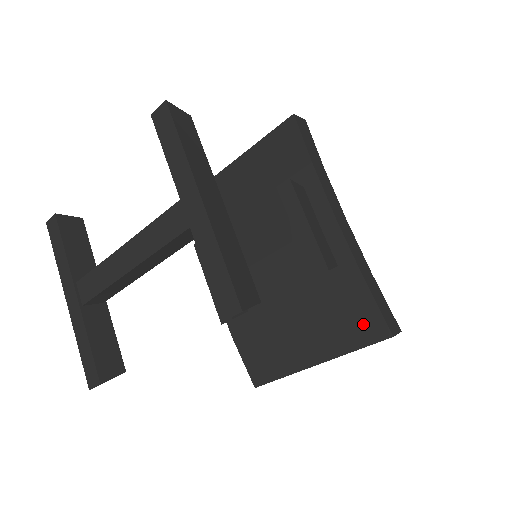
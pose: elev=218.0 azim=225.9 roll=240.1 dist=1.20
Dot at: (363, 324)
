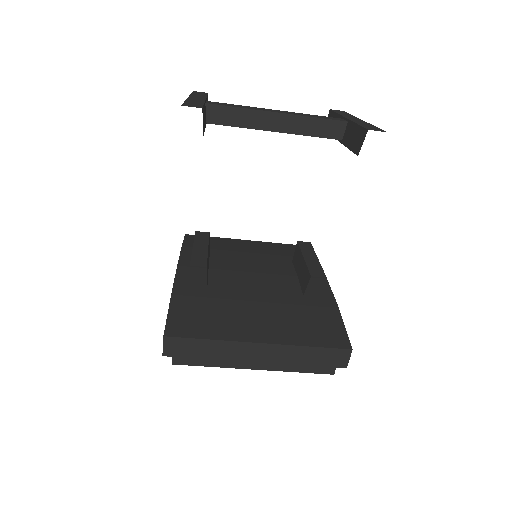
Dot at: (326, 333)
